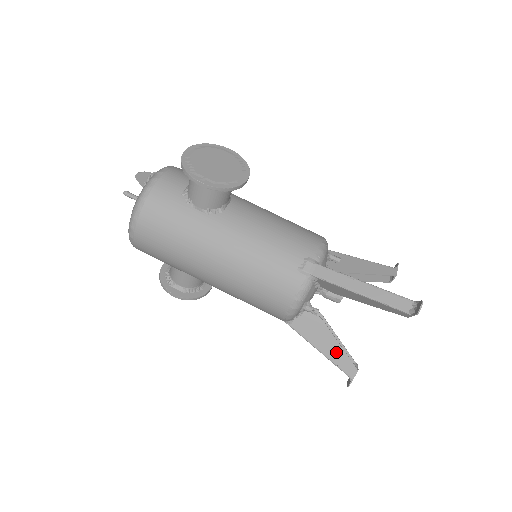
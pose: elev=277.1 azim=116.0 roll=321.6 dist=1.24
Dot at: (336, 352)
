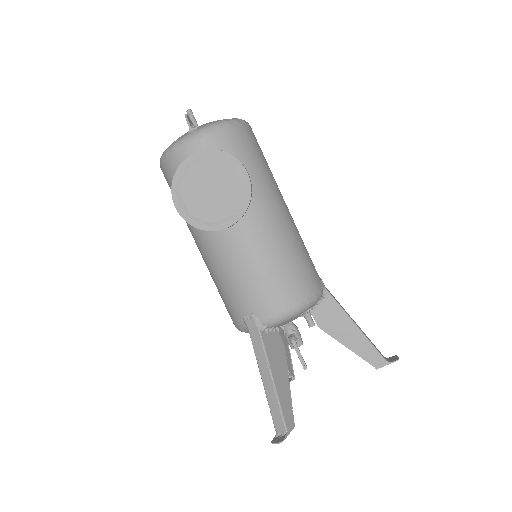
Dot at: occluded
